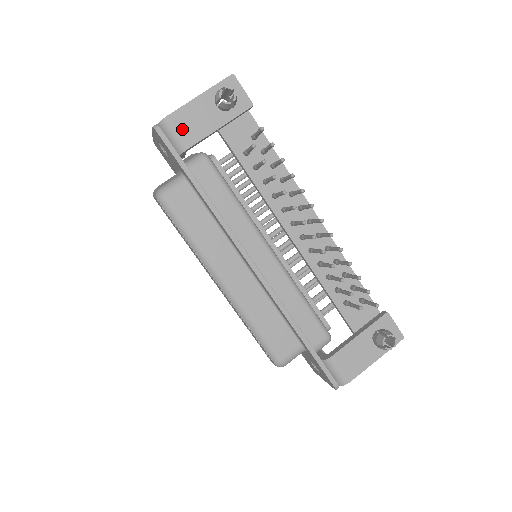
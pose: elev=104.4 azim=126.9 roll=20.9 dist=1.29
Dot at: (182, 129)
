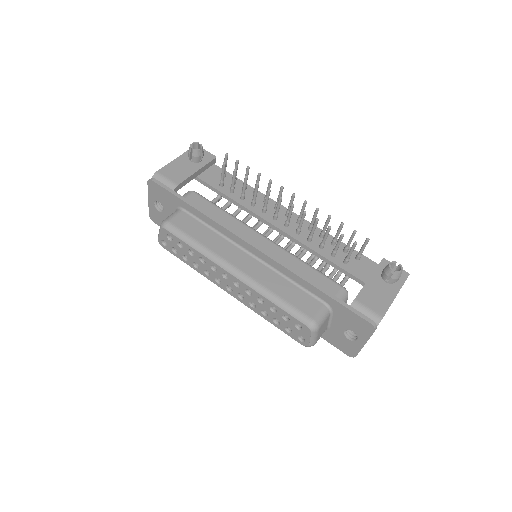
Dot at: (170, 176)
